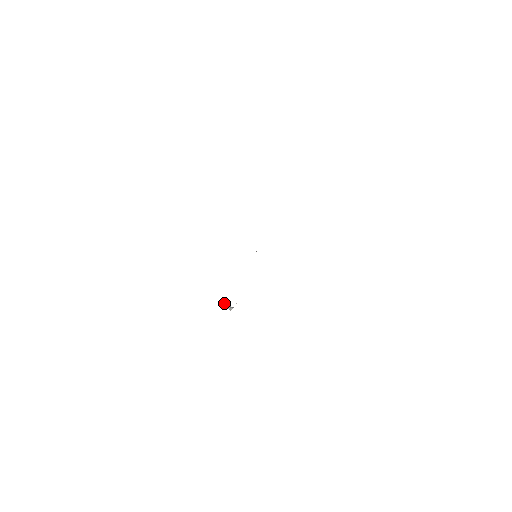
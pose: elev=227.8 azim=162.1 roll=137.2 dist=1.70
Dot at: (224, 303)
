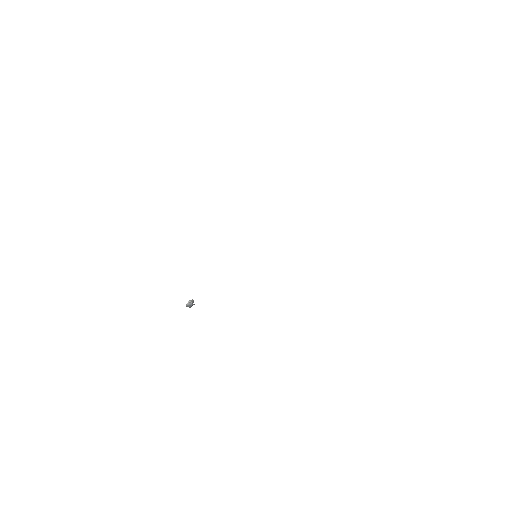
Dot at: occluded
